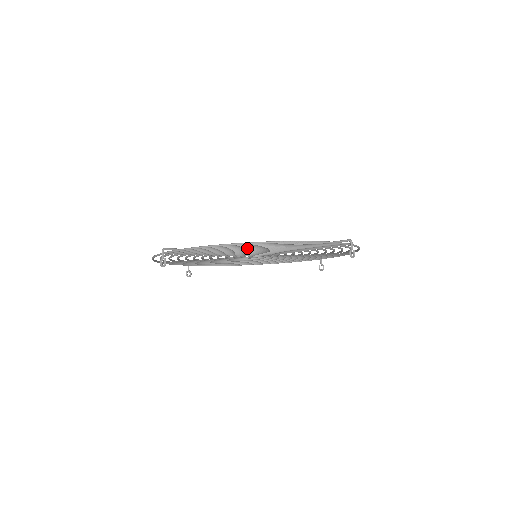
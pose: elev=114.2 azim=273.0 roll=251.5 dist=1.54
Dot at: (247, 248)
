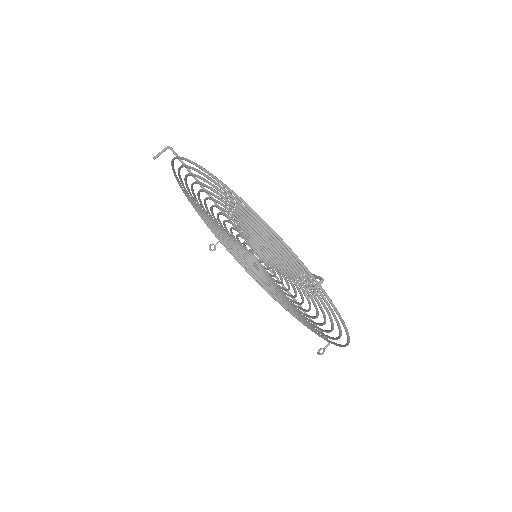
Dot at: (230, 206)
